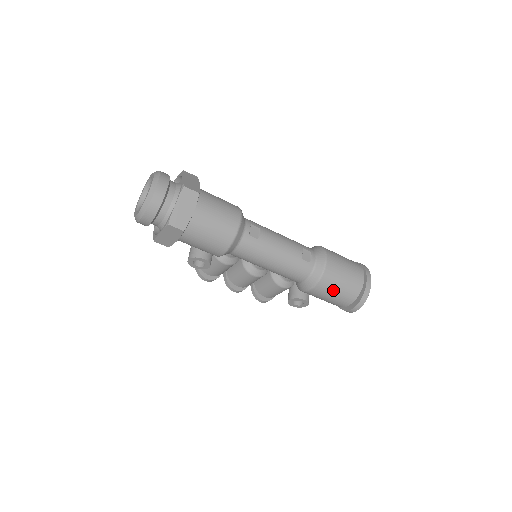
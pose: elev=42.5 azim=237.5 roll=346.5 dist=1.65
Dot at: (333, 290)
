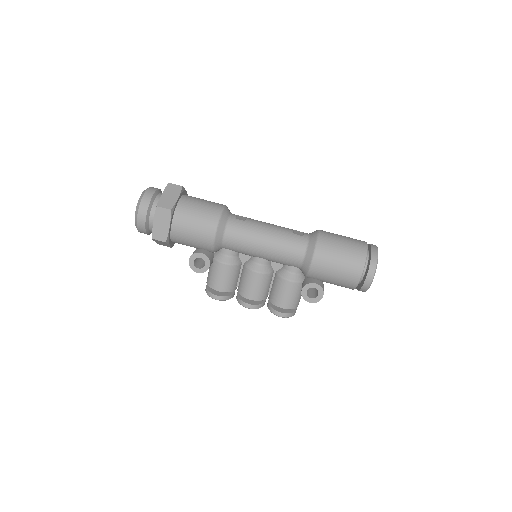
Dot at: (335, 255)
